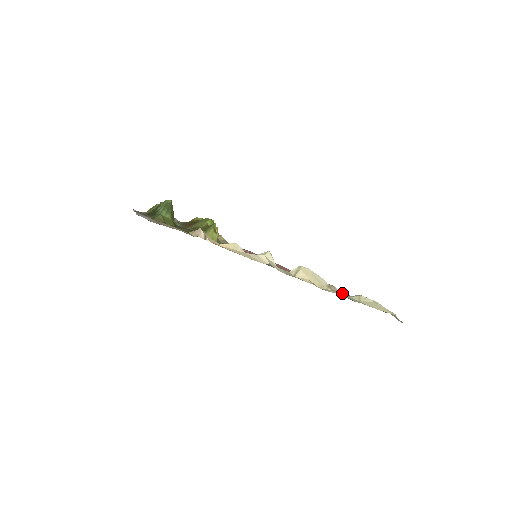
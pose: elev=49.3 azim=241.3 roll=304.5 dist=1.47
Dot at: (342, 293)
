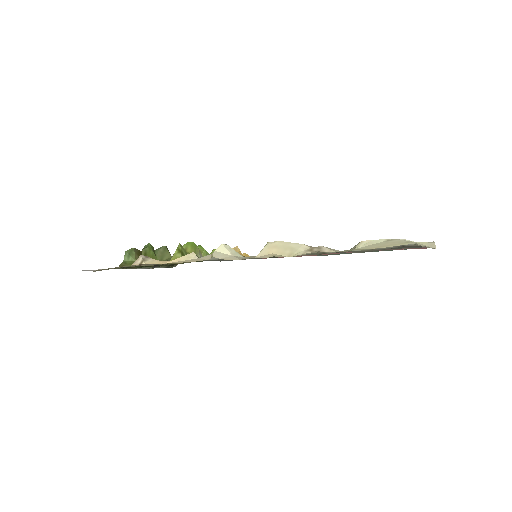
Dot at: (330, 250)
